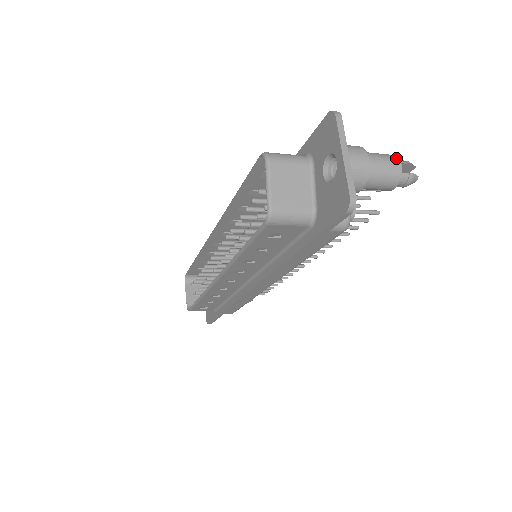
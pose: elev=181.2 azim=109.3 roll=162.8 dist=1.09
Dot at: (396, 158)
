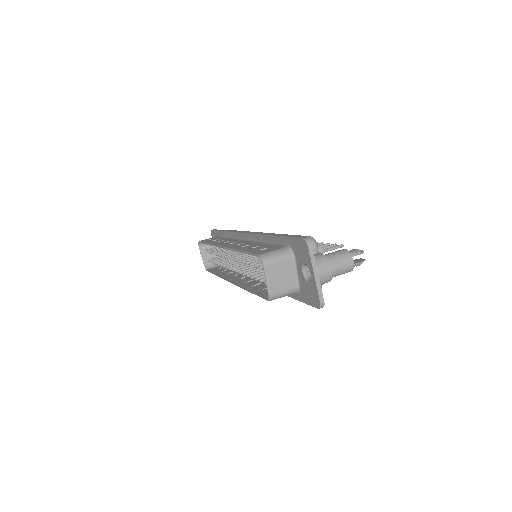
Dot at: (350, 257)
